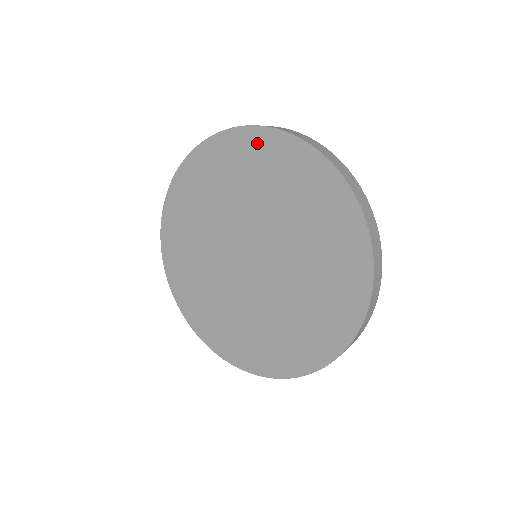
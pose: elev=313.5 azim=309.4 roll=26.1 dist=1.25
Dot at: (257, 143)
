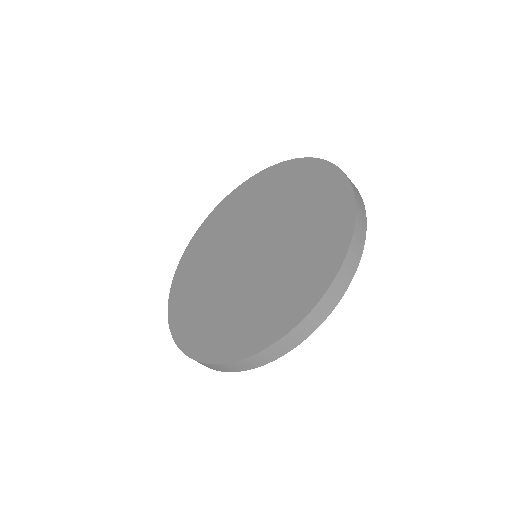
Dot at: (313, 170)
